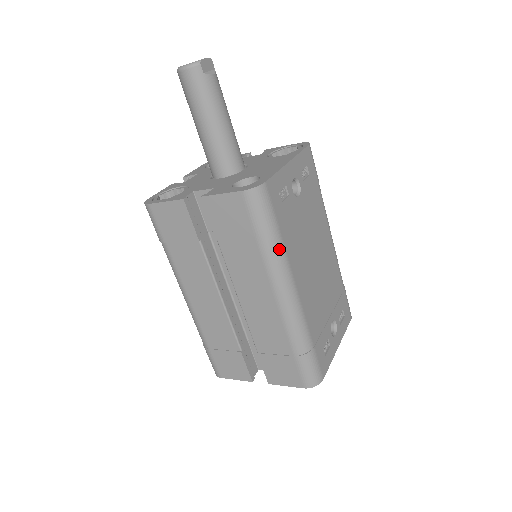
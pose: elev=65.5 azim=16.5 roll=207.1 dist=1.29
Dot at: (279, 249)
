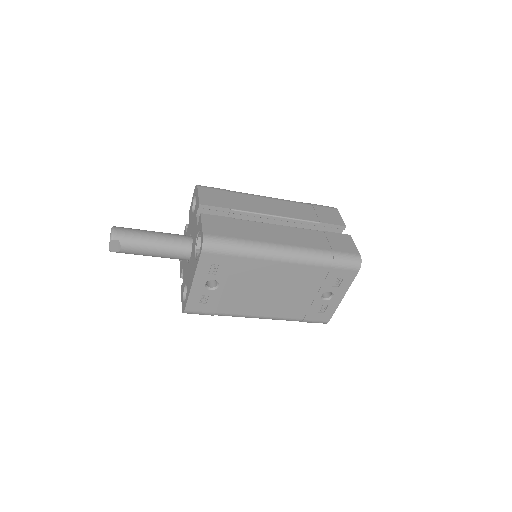
Dot at: occluded
